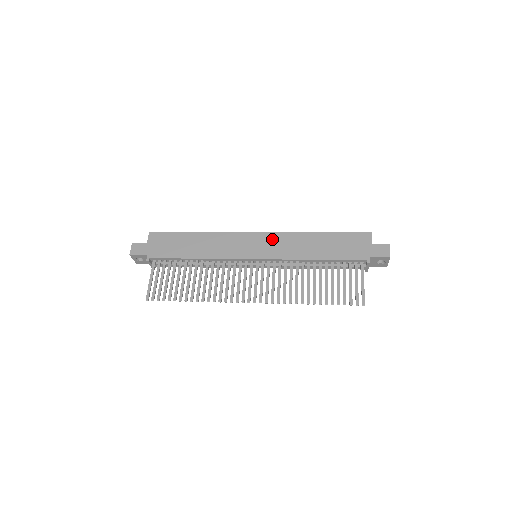
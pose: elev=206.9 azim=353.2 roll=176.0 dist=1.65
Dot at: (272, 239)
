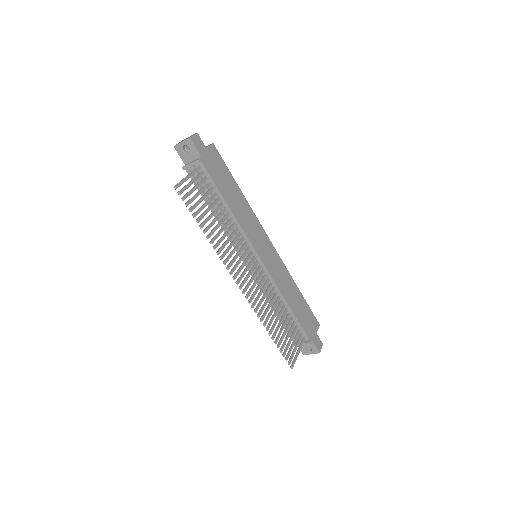
Dot at: (276, 259)
